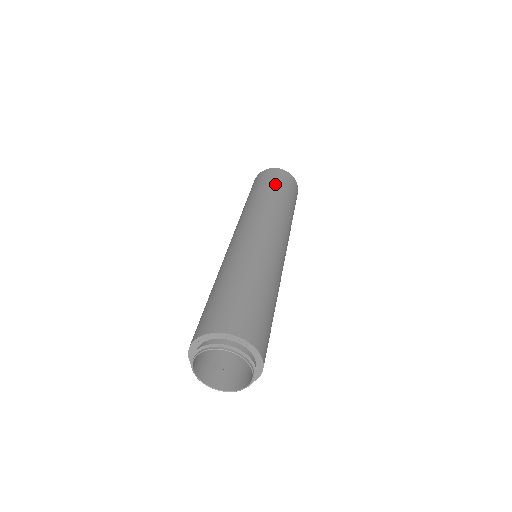
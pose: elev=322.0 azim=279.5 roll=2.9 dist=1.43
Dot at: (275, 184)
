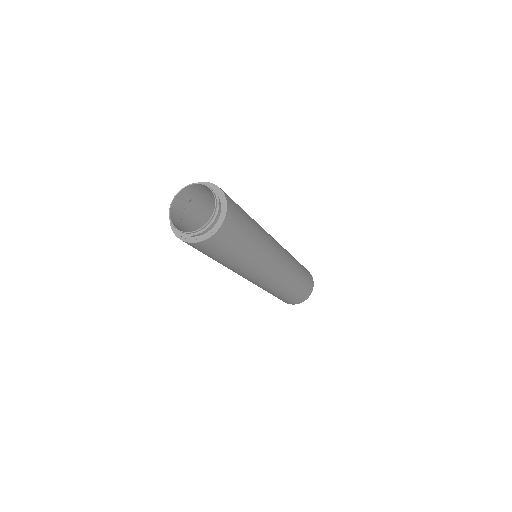
Dot at: occluded
